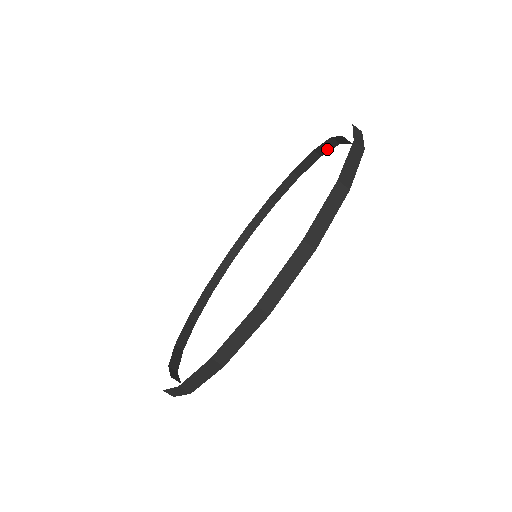
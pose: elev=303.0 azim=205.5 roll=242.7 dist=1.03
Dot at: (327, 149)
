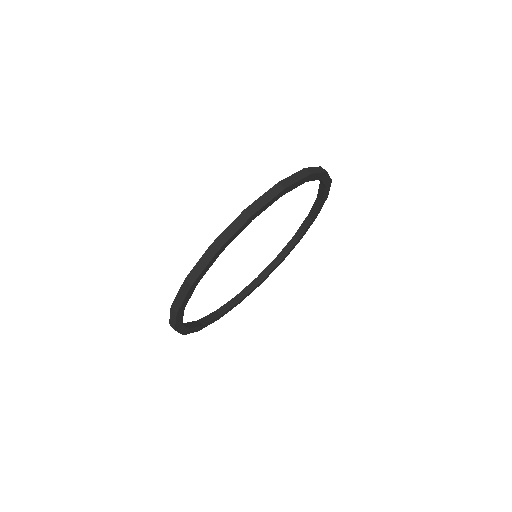
Dot at: (313, 179)
